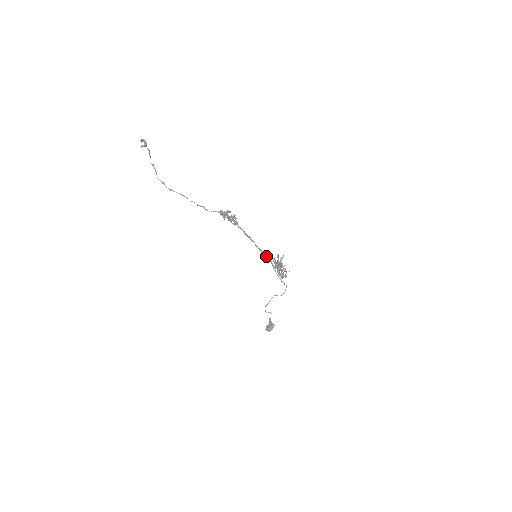
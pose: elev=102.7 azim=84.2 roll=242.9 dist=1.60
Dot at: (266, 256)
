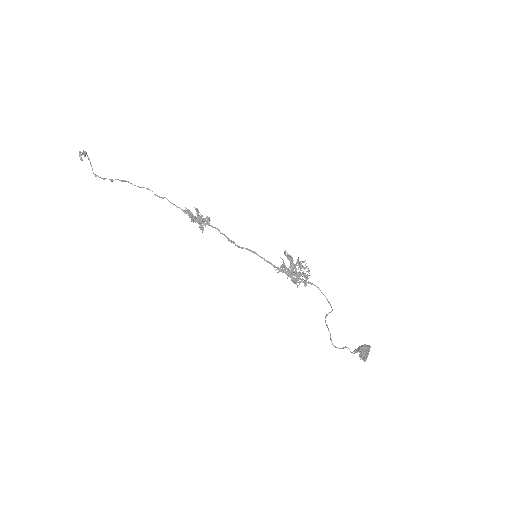
Dot at: (268, 262)
